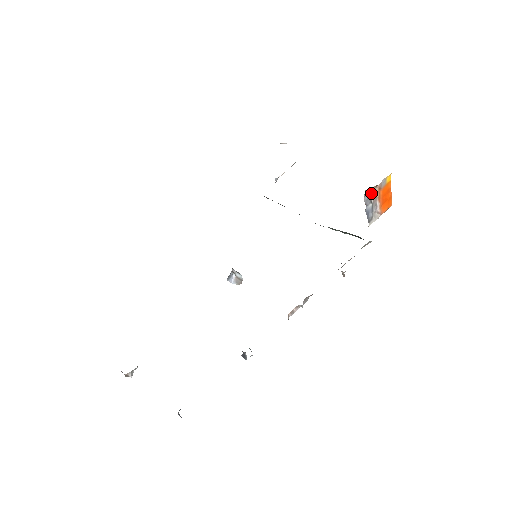
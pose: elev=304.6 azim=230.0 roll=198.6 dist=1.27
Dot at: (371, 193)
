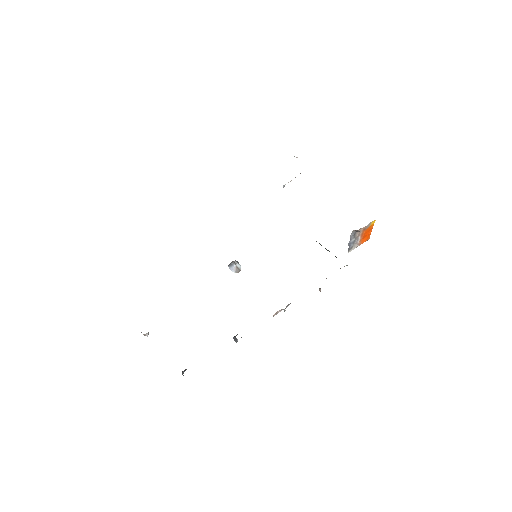
Dot at: (357, 232)
